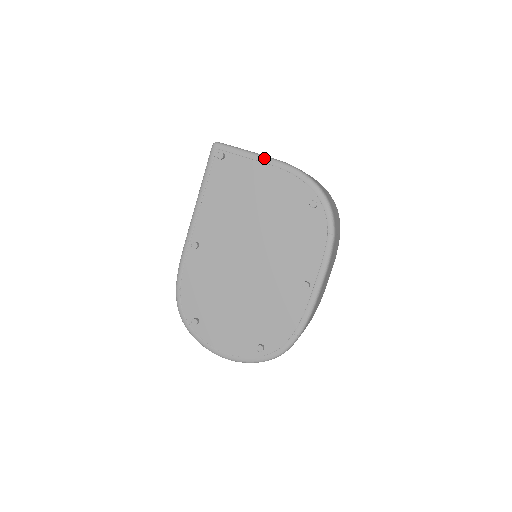
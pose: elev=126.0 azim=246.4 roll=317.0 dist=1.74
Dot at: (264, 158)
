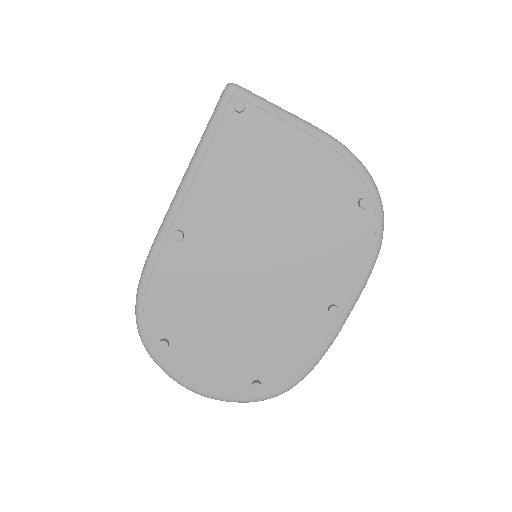
Dot at: (304, 124)
